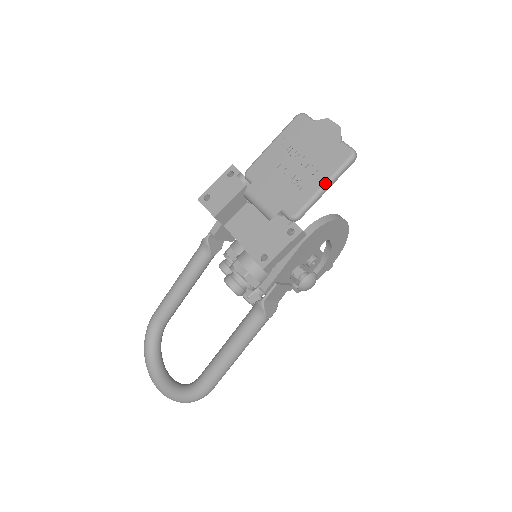
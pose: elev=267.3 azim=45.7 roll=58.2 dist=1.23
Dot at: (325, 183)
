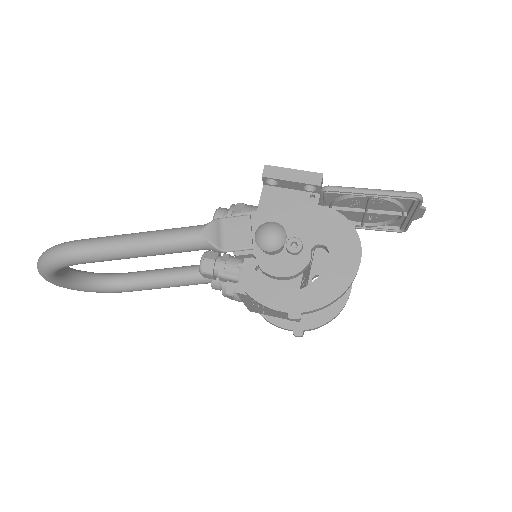
Dot at: (375, 189)
